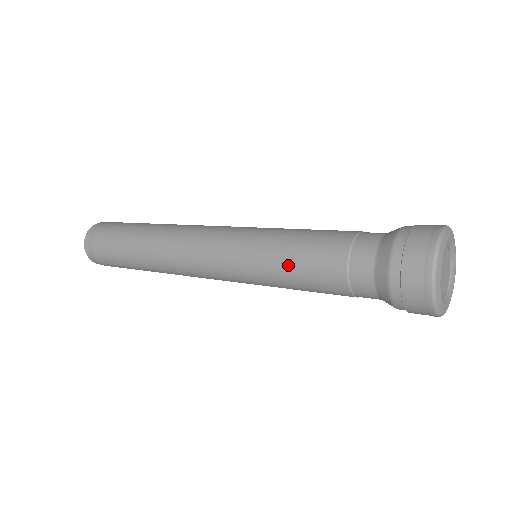
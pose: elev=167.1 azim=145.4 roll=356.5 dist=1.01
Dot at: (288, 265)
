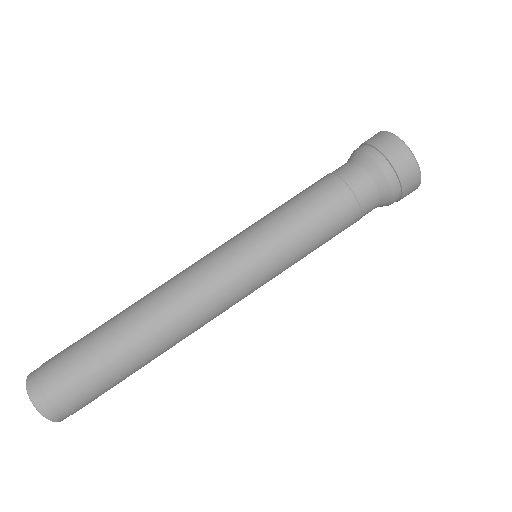
Dot at: (305, 223)
